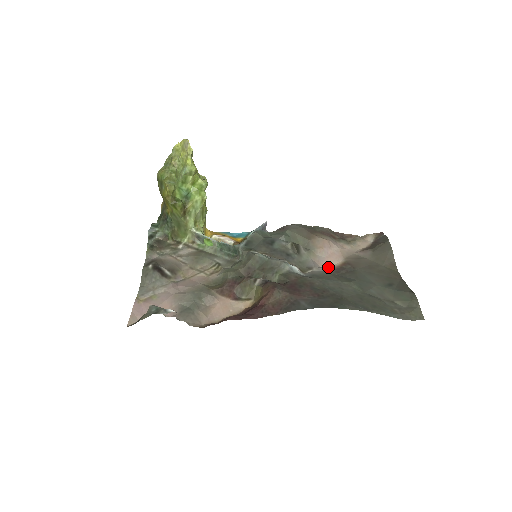
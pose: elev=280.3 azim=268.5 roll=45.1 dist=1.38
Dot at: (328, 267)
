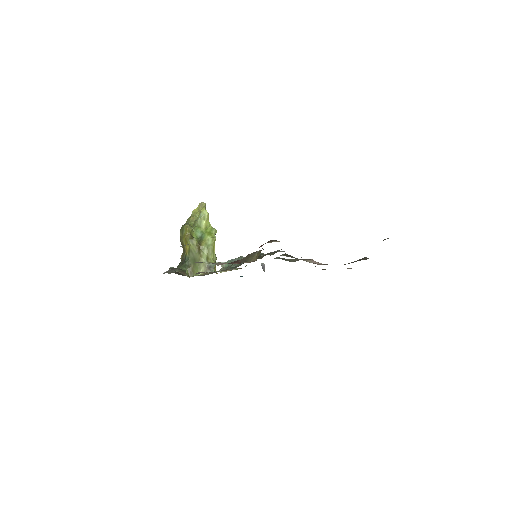
Dot at: occluded
